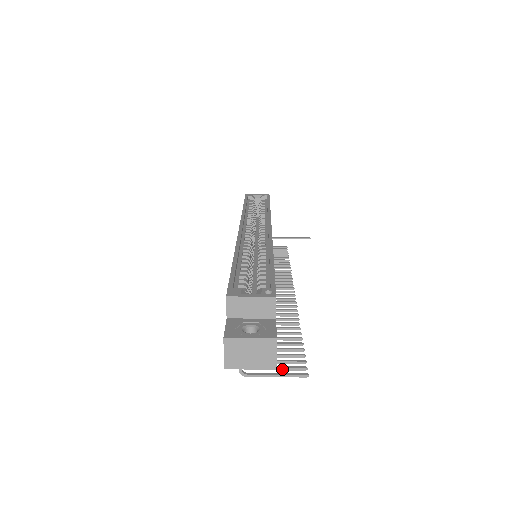
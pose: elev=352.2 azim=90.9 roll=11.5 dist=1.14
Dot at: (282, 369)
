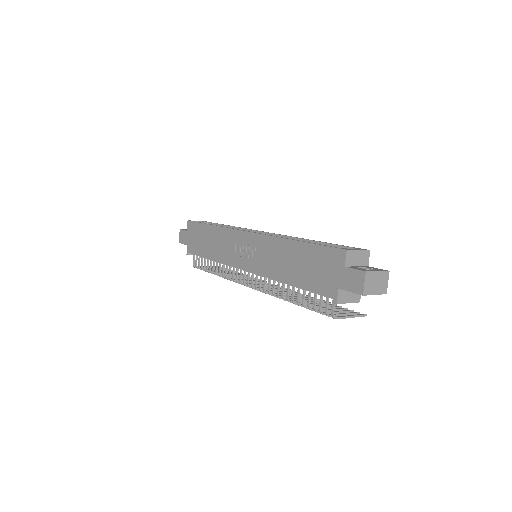
Dot at: (348, 314)
